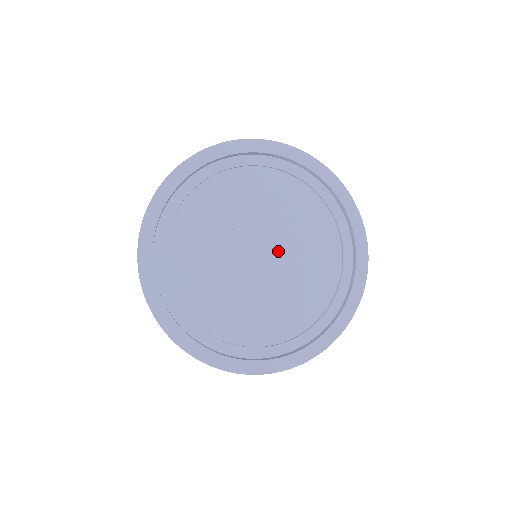
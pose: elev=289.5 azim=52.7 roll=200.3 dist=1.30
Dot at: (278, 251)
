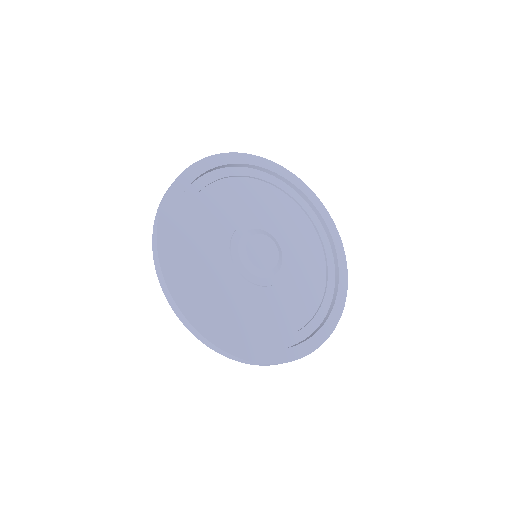
Dot at: (277, 249)
